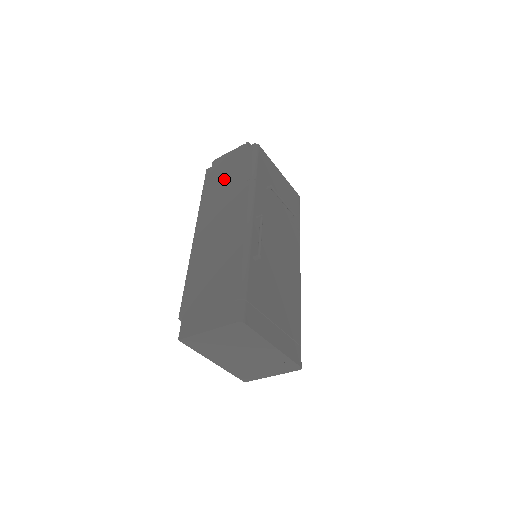
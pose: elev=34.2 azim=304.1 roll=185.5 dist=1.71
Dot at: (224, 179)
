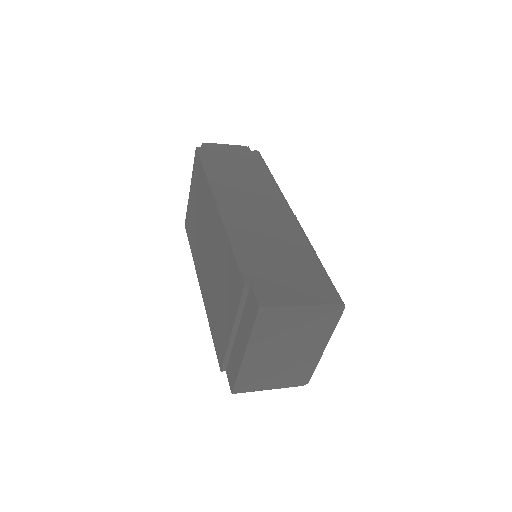
Dot at: (233, 166)
